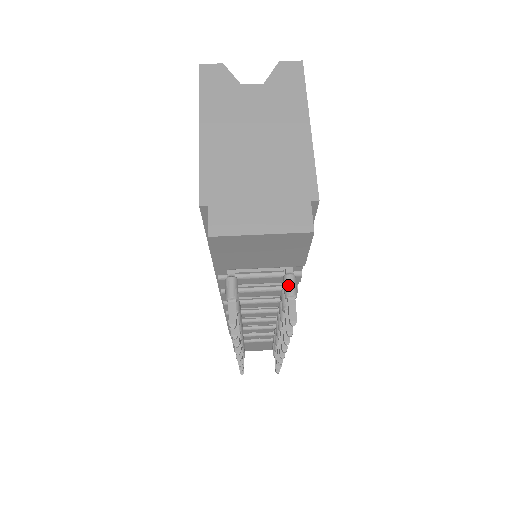
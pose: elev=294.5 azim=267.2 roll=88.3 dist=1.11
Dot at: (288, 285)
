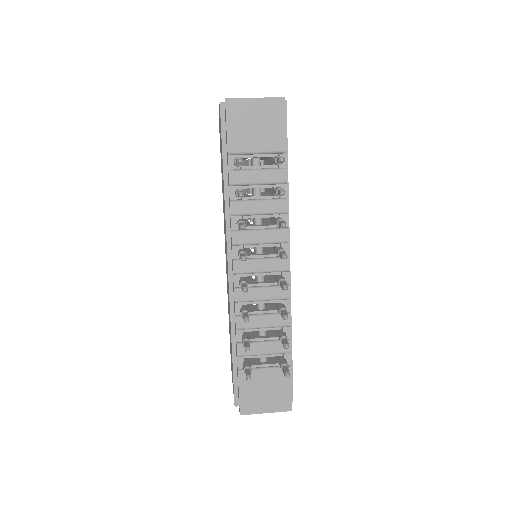
Dot at: (276, 156)
